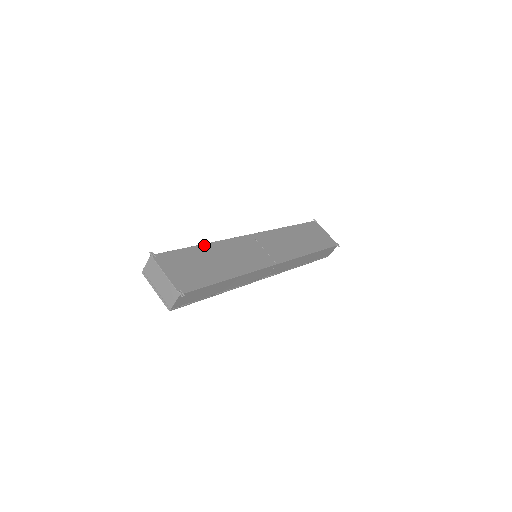
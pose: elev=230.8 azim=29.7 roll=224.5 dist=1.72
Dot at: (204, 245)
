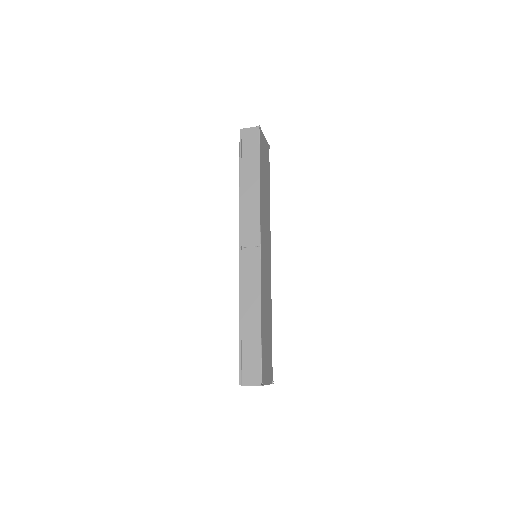
Dot at: (262, 319)
